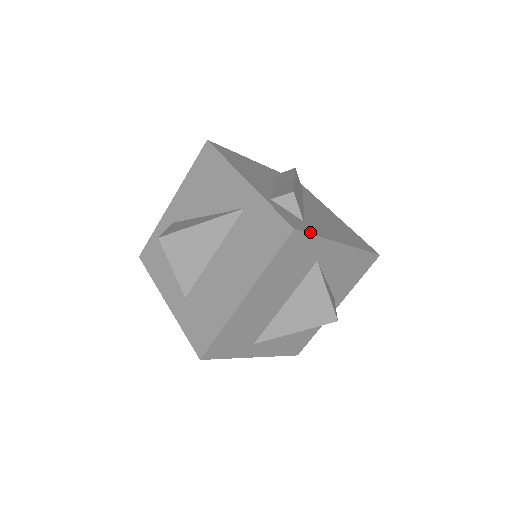
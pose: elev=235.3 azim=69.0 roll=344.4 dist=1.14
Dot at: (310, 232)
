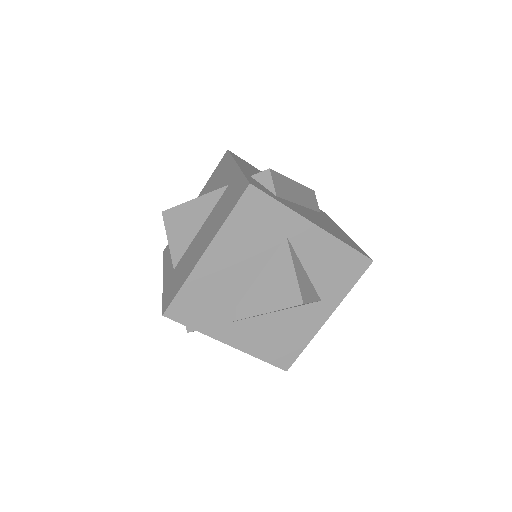
Dot at: (272, 197)
